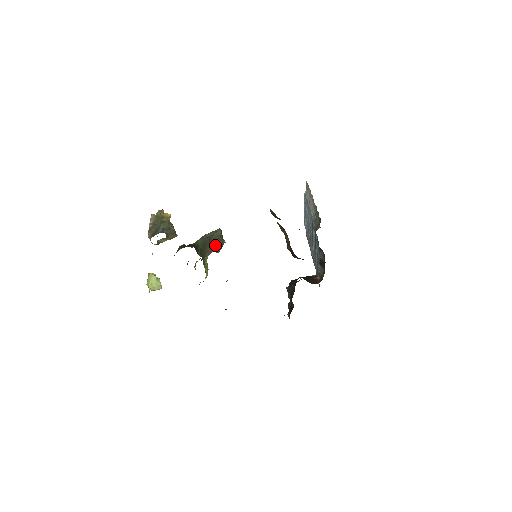
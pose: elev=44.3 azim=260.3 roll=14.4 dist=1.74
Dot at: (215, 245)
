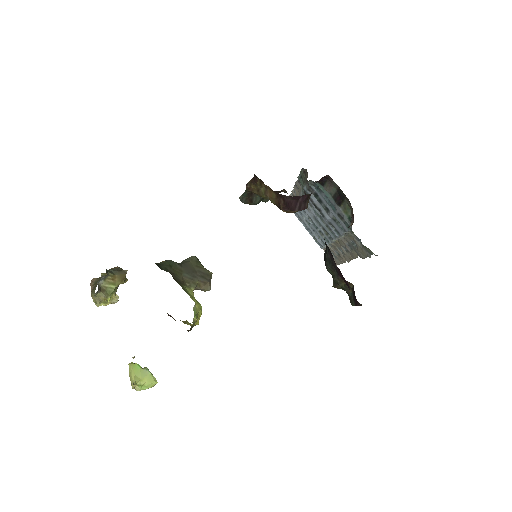
Dot at: (194, 273)
